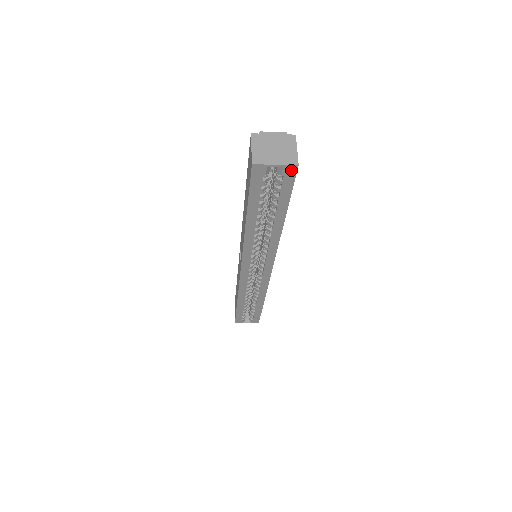
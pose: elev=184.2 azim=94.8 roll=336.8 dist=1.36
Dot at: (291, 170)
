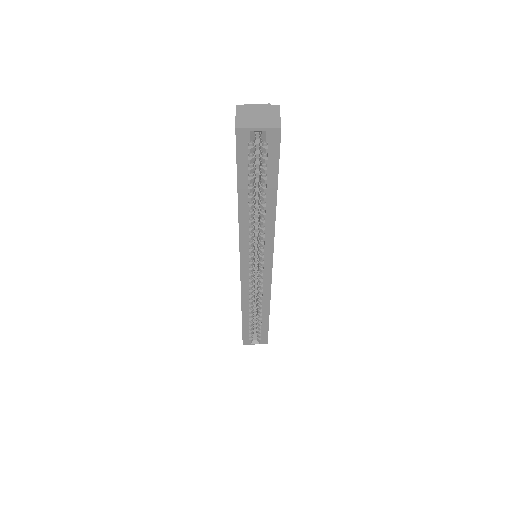
Dot at: (275, 135)
